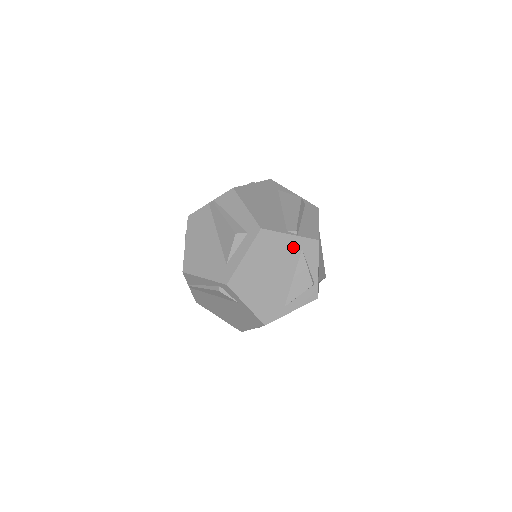
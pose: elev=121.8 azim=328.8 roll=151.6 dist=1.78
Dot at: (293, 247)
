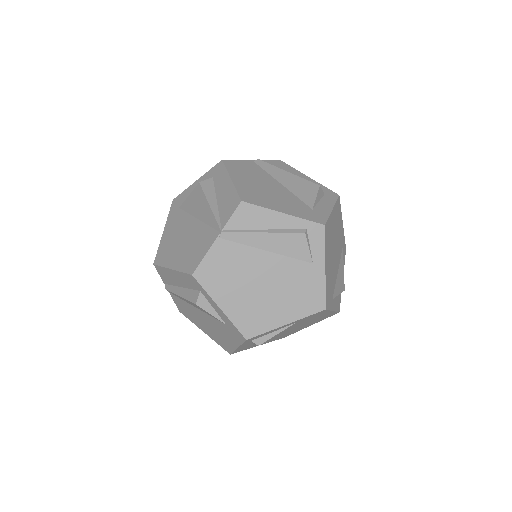
Dot at: (341, 238)
